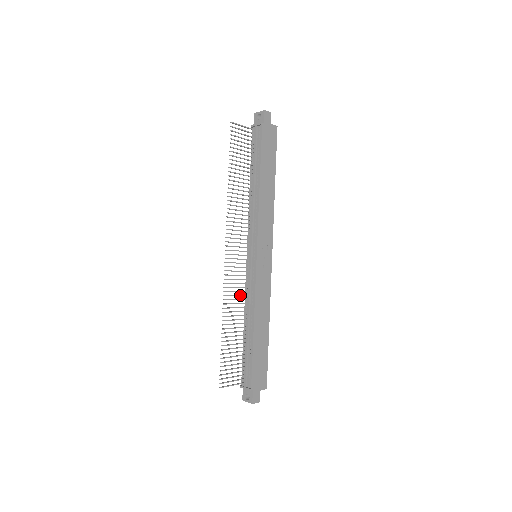
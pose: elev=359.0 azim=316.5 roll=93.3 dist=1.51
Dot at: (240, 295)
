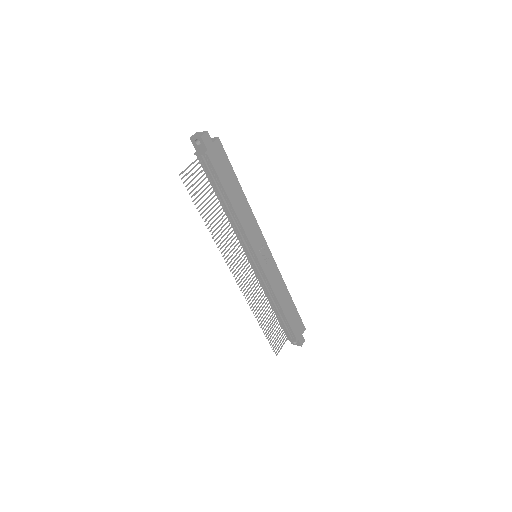
Dot at: (259, 292)
